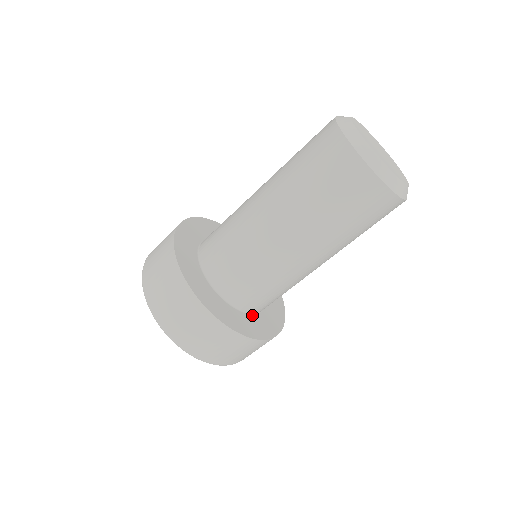
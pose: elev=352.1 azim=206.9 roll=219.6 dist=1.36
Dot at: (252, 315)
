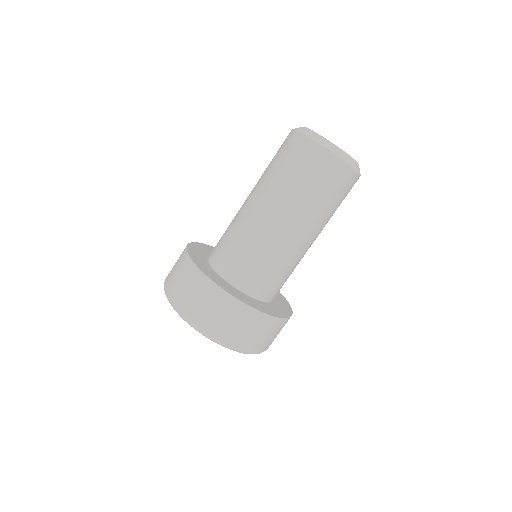
Dot at: (272, 302)
